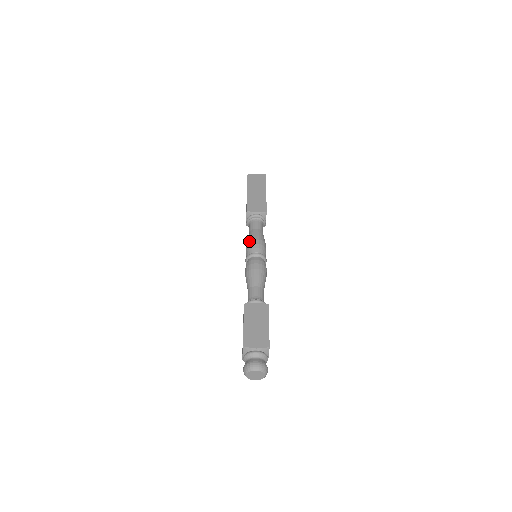
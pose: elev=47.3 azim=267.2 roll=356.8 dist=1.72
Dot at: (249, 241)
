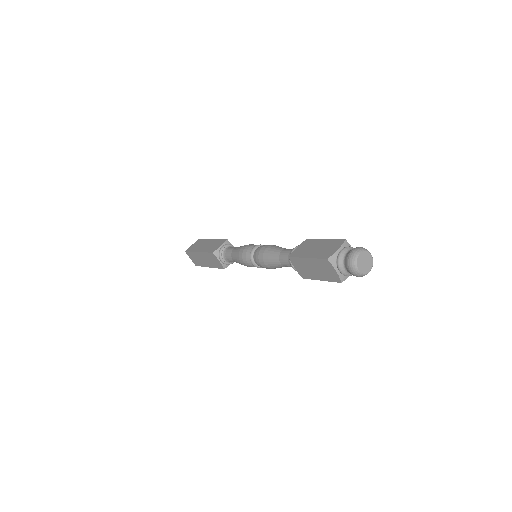
Dot at: occluded
